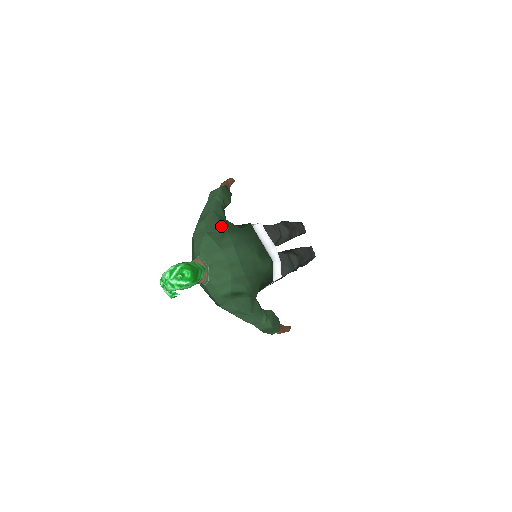
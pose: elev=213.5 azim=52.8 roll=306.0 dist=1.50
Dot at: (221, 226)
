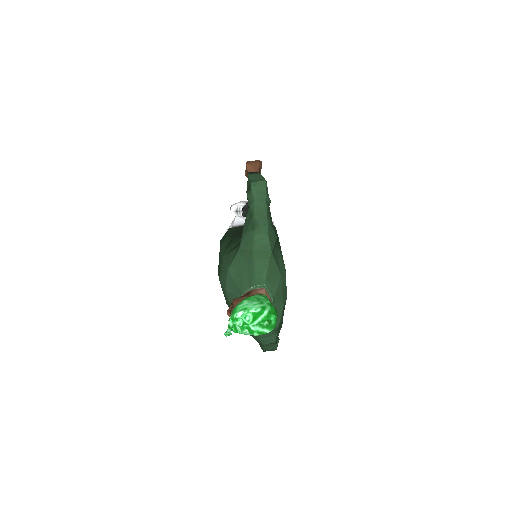
Dot at: (276, 241)
